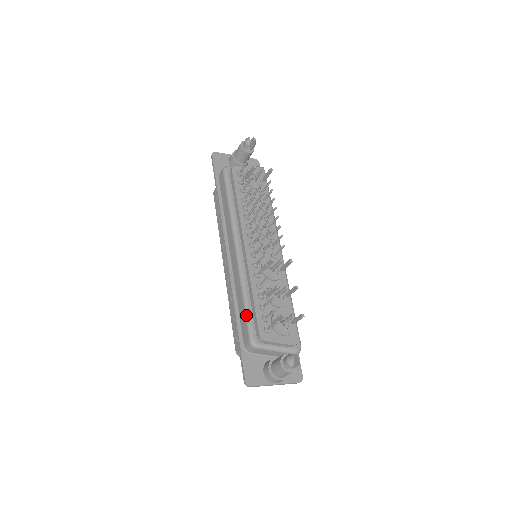
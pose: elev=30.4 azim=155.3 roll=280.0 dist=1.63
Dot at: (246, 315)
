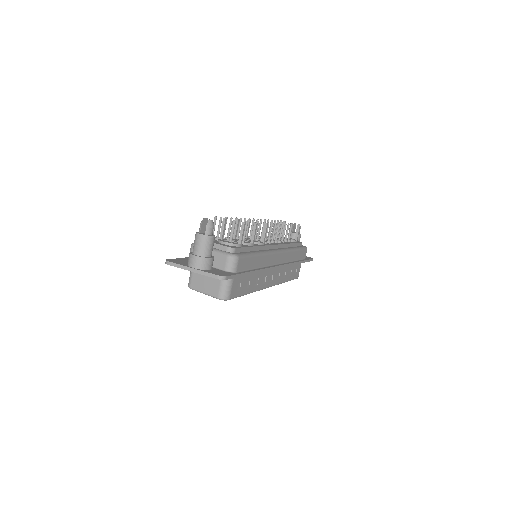
Dot at: occluded
